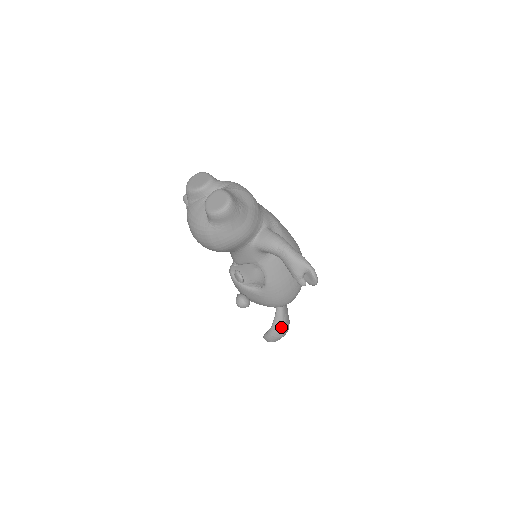
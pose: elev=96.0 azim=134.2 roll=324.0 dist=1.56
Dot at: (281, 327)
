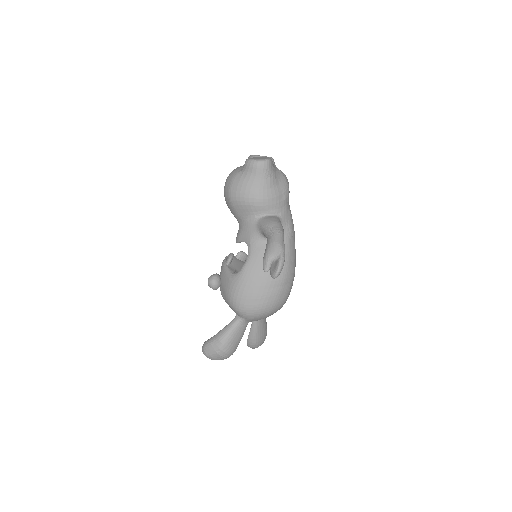
Dot at: (223, 338)
